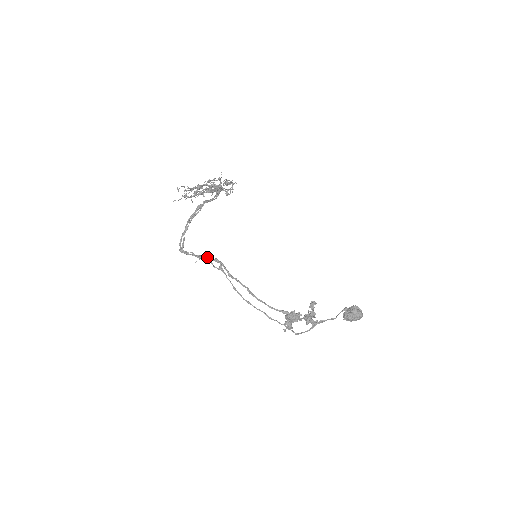
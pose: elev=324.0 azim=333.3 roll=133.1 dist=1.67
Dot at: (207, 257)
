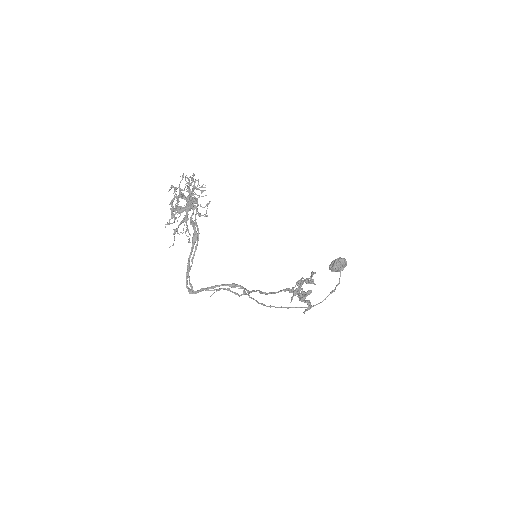
Dot at: (229, 290)
